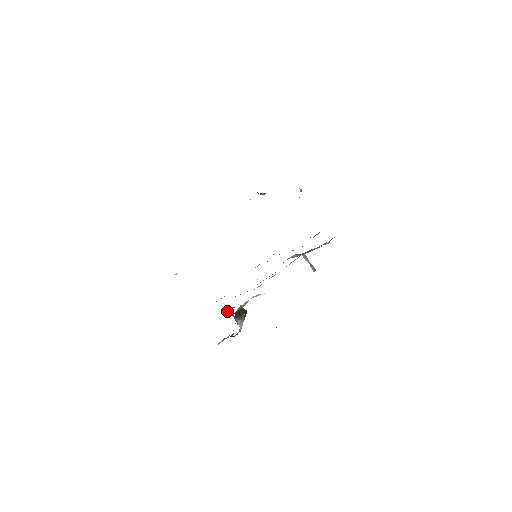
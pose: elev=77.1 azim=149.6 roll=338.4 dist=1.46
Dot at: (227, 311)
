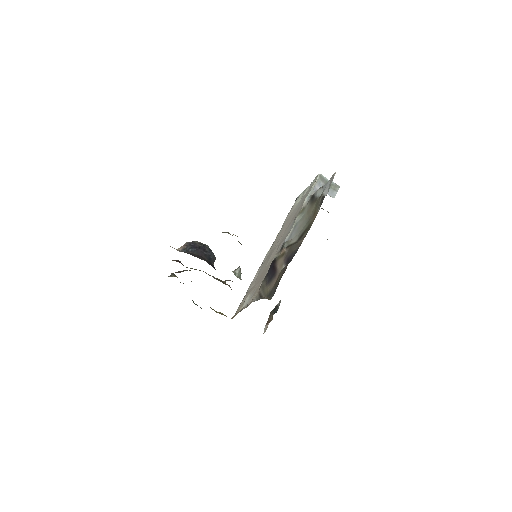
Dot at: occluded
